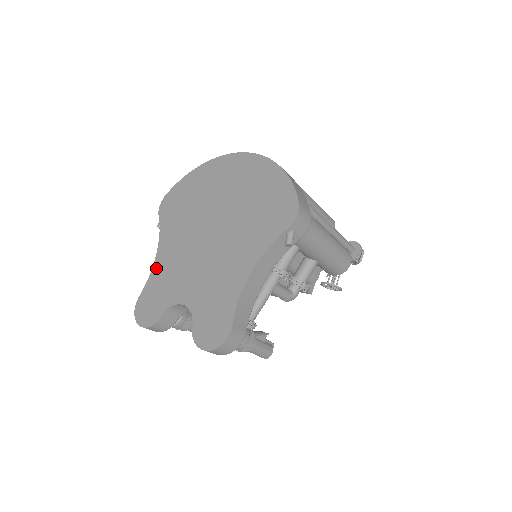
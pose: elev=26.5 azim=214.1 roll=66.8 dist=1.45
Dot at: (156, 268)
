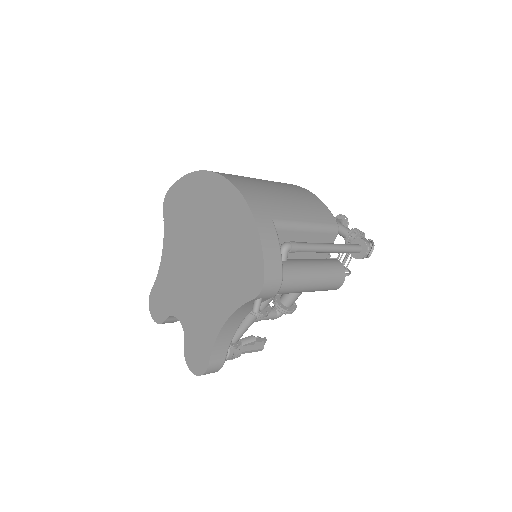
Dot at: (162, 270)
